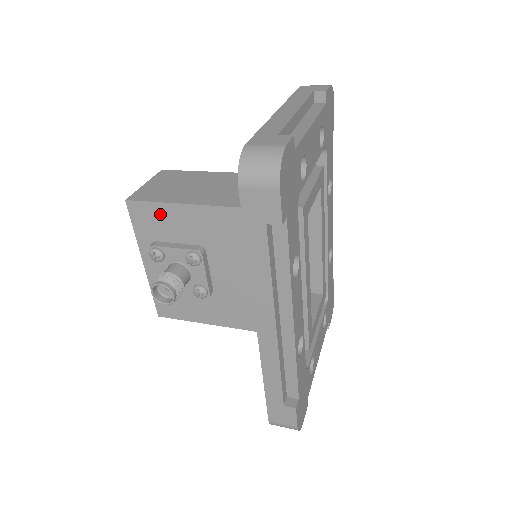
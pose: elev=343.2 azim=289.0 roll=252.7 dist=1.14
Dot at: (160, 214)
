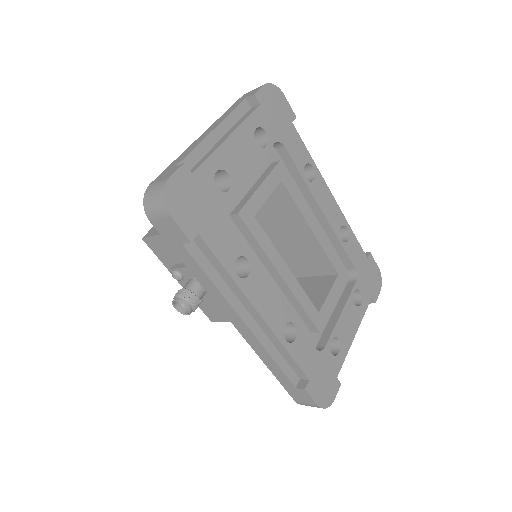
Dot at: (165, 243)
